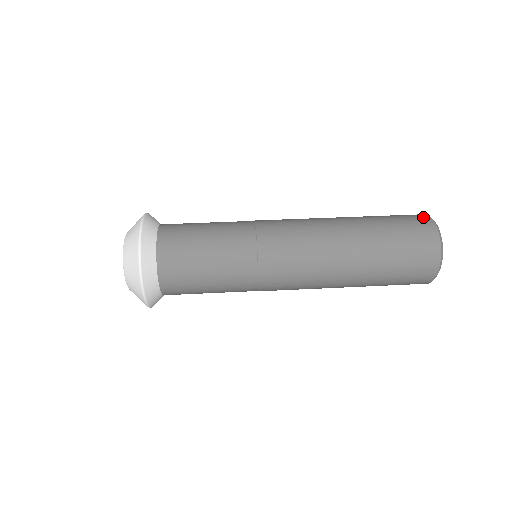
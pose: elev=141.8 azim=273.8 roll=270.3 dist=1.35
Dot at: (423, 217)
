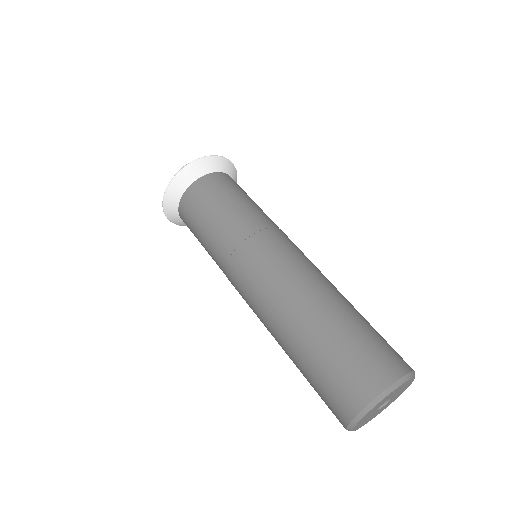
Dot at: occluded
